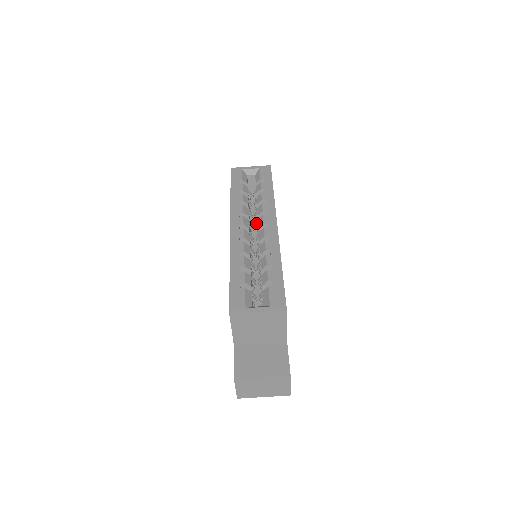
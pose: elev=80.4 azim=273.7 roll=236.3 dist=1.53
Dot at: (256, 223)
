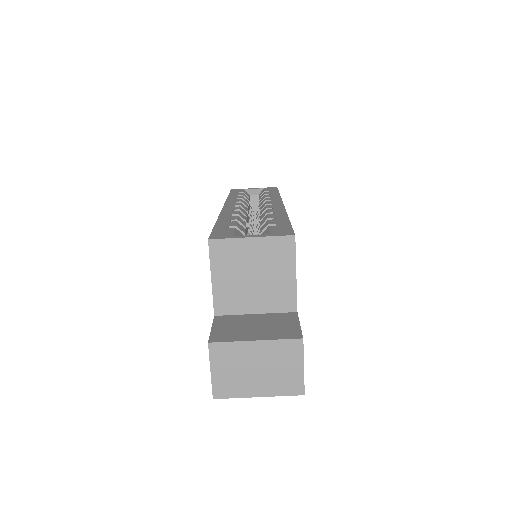
Dot at: occluded
